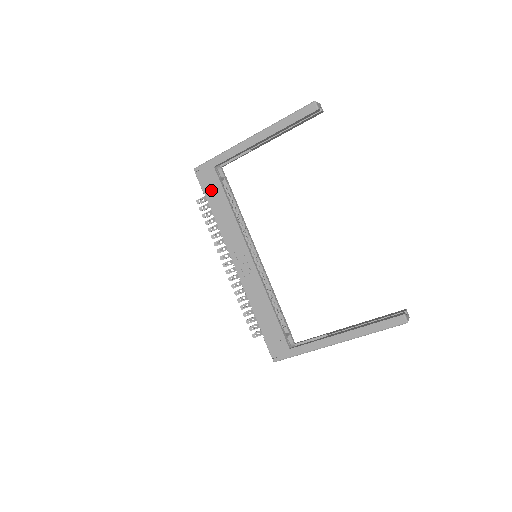
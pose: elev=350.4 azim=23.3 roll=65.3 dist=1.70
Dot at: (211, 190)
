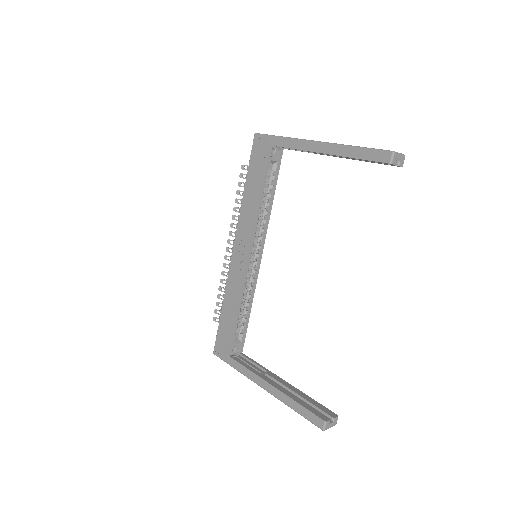
Dot at: (255, 166)
